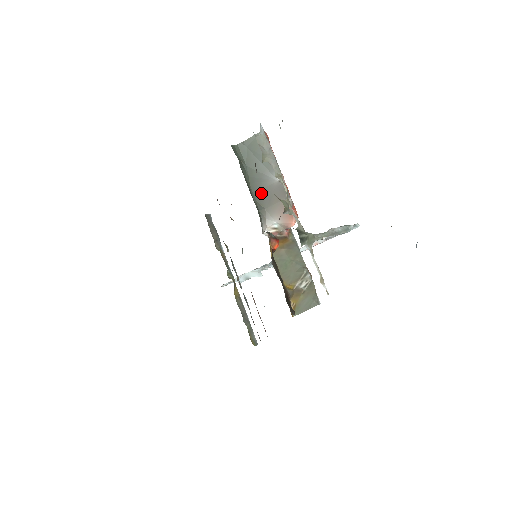
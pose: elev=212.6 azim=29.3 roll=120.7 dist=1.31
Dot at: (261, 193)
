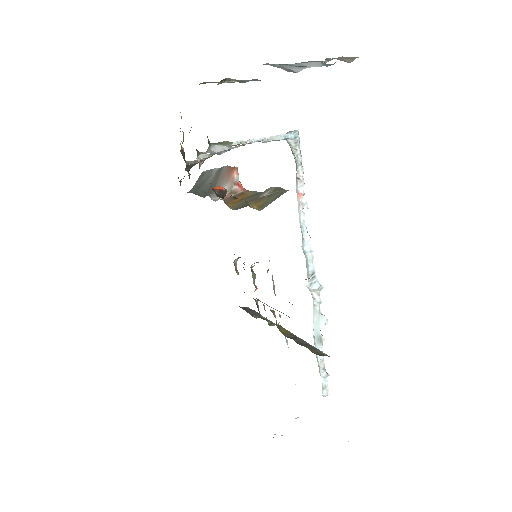
Dot at: (209, 190)
